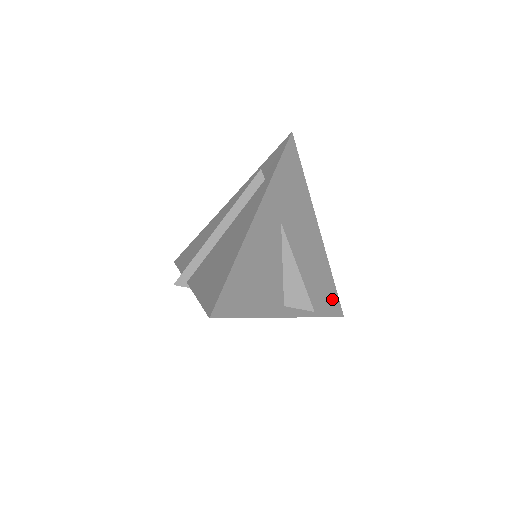
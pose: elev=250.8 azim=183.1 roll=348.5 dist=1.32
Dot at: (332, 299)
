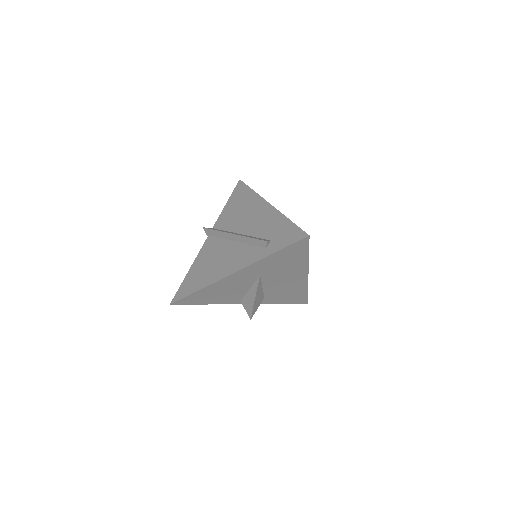
Dot at: (299, 298)
